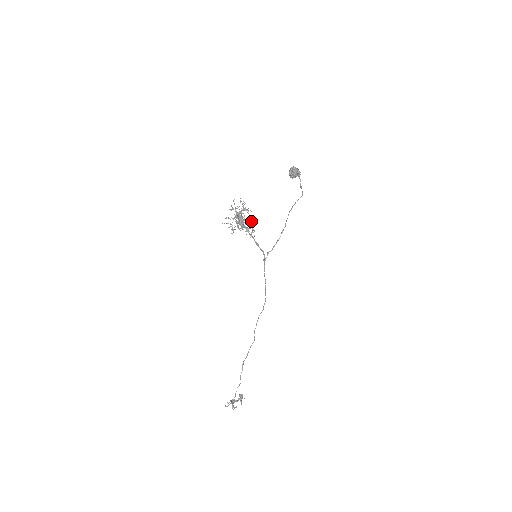
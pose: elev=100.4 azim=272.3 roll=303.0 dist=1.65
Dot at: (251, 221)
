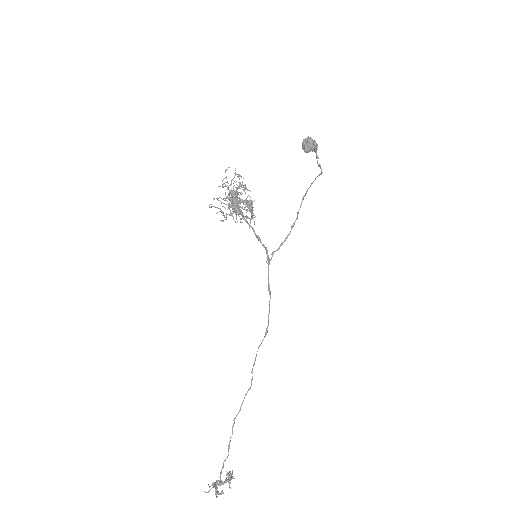
Dot at: (250, 202)
